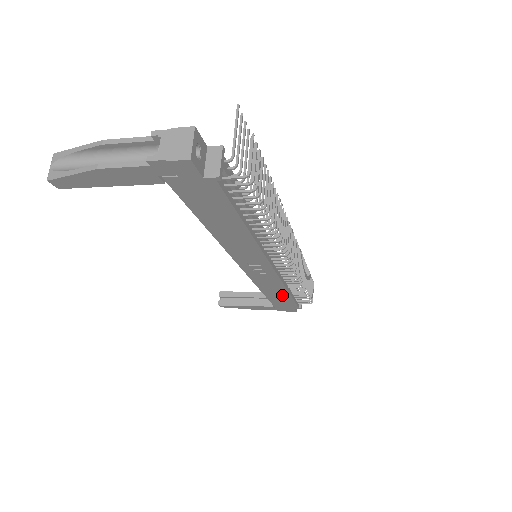
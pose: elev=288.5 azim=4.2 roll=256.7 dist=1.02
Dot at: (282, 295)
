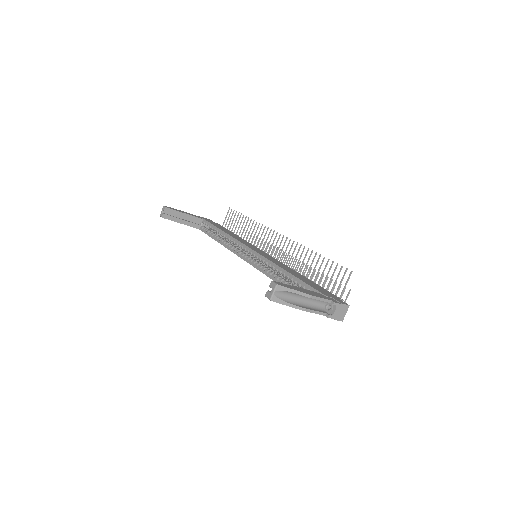
Dot at: occluded
